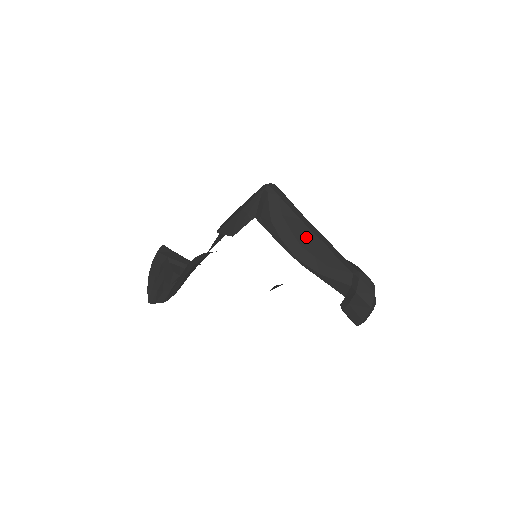
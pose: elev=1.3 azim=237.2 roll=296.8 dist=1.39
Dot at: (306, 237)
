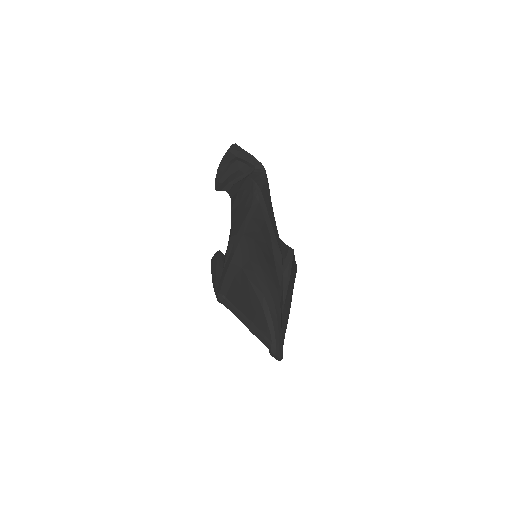
Dot at: occluded
